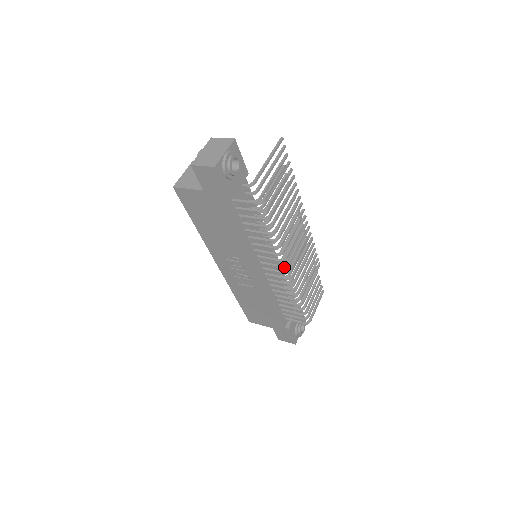
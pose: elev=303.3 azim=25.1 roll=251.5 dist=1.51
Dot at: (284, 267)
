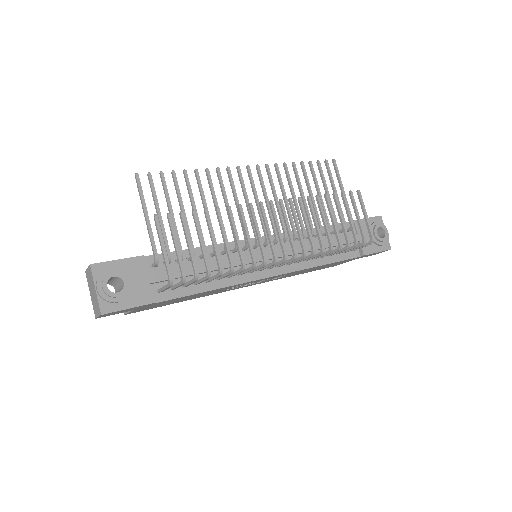
Dot at: (274, 263)
